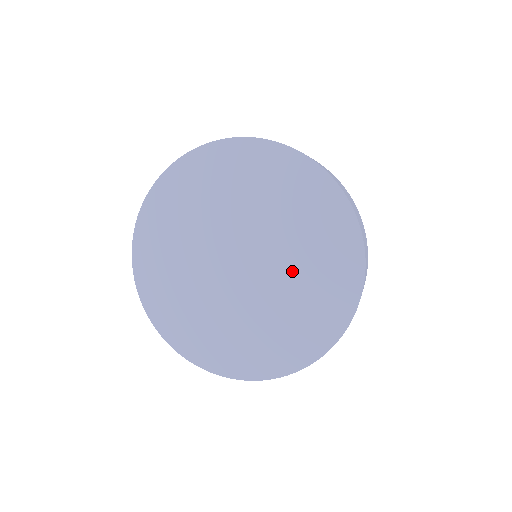
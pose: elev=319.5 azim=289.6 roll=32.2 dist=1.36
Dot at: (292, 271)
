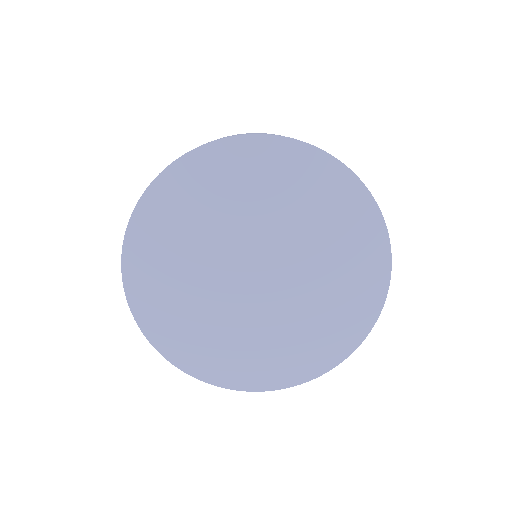
Dot at: (316, 267)
